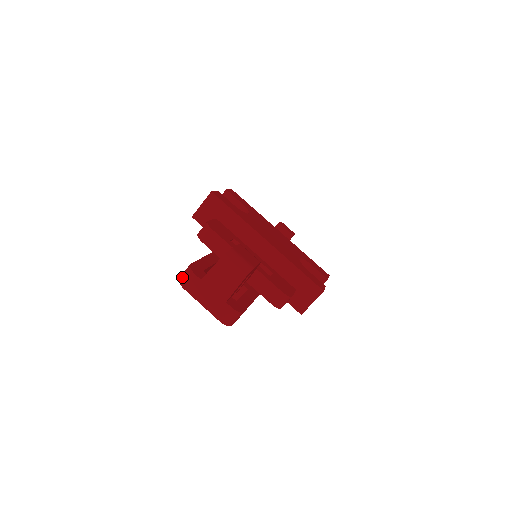
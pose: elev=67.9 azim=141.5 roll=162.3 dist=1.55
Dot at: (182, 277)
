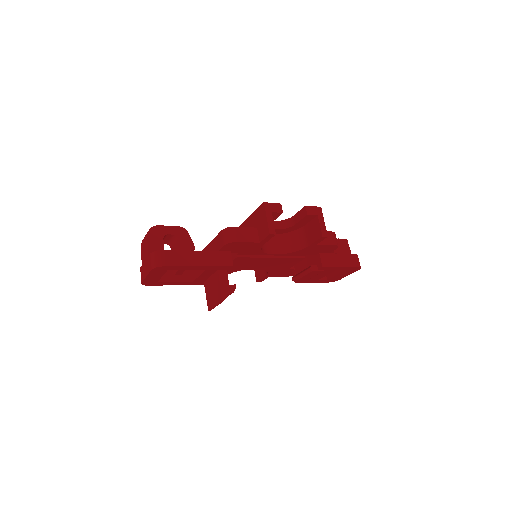
Dot at: occluded
